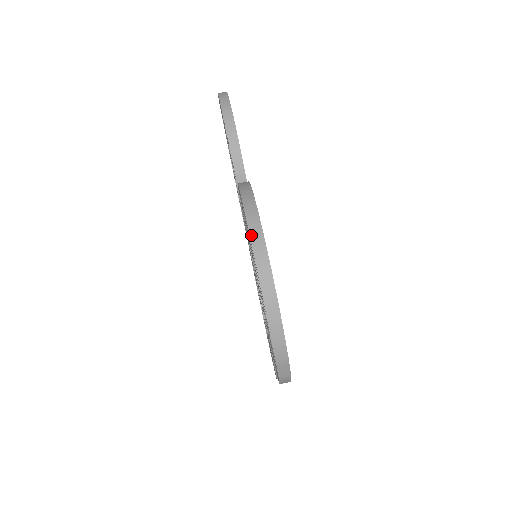
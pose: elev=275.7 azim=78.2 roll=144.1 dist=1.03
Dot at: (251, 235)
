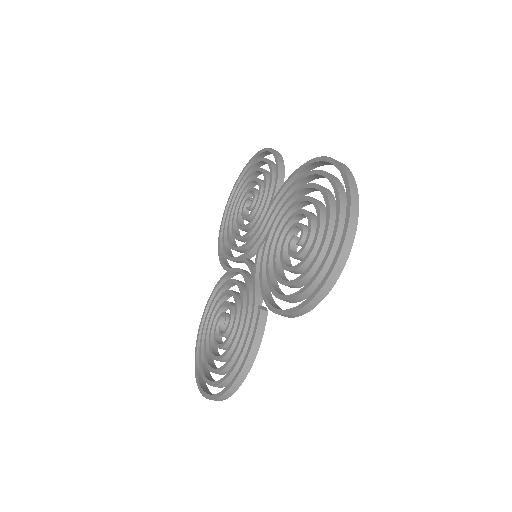
Dot at: (218, 399)
